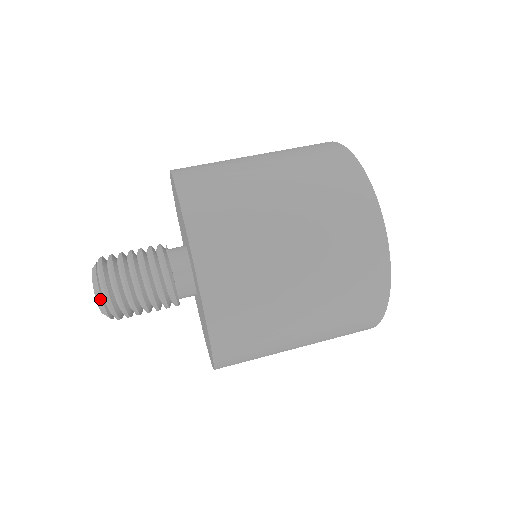
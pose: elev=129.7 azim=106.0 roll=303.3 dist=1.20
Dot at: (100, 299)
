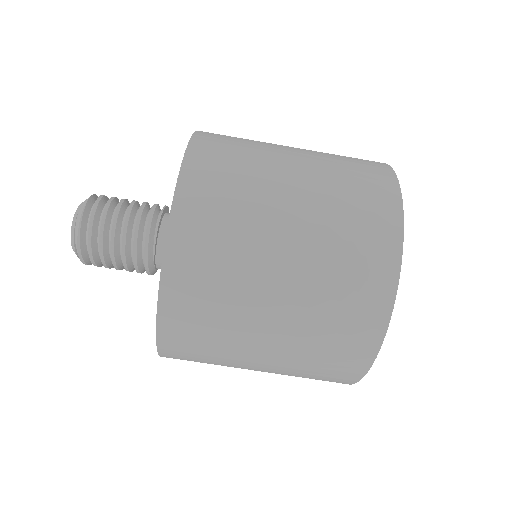
Dot at: occluded
